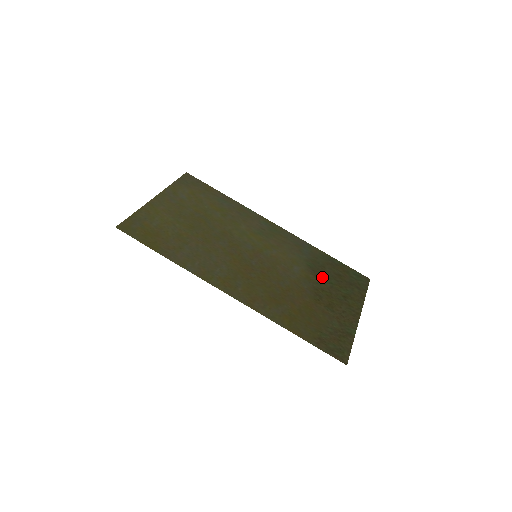
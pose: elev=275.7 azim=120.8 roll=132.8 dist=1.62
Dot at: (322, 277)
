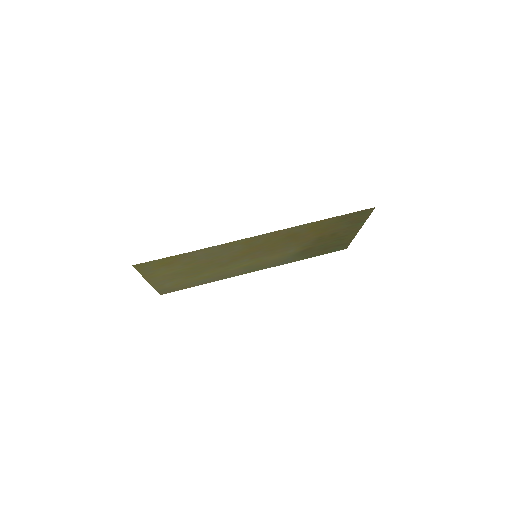
Dot at: (313, 248)
